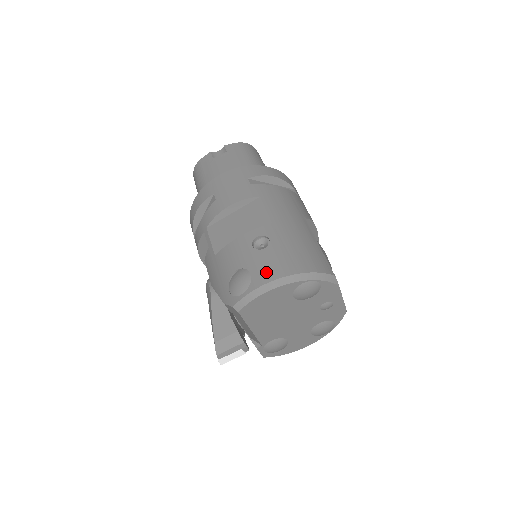
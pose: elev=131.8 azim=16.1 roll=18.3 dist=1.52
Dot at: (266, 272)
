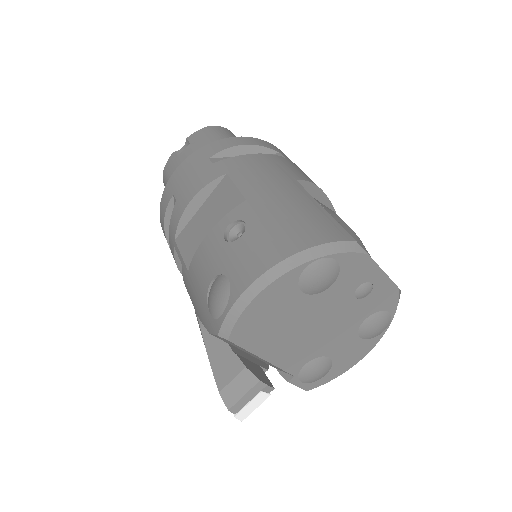
Dot at: (247, 268)
